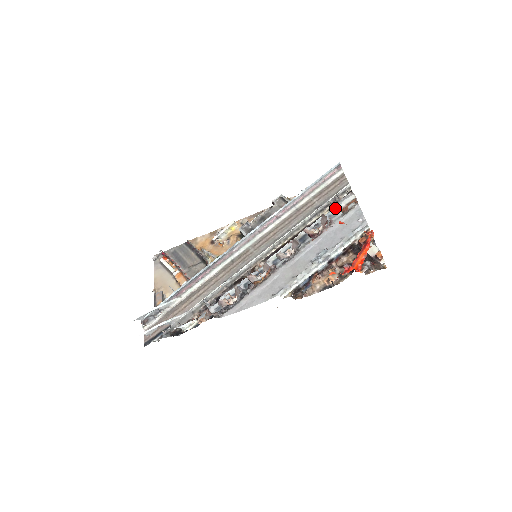
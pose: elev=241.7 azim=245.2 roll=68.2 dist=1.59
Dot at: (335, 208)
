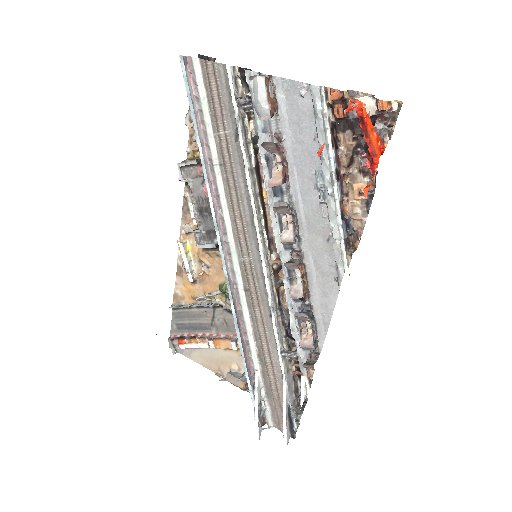
Dot at: occluded
